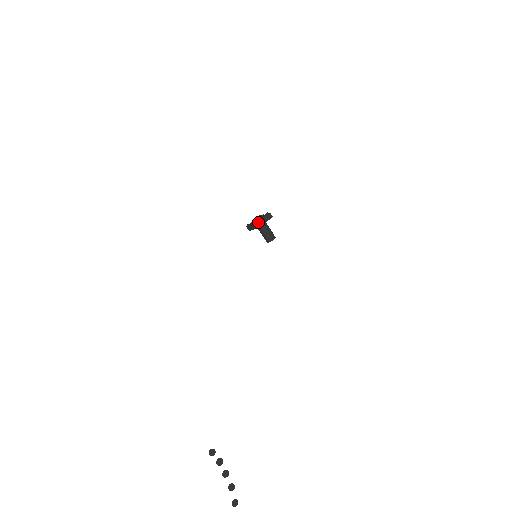
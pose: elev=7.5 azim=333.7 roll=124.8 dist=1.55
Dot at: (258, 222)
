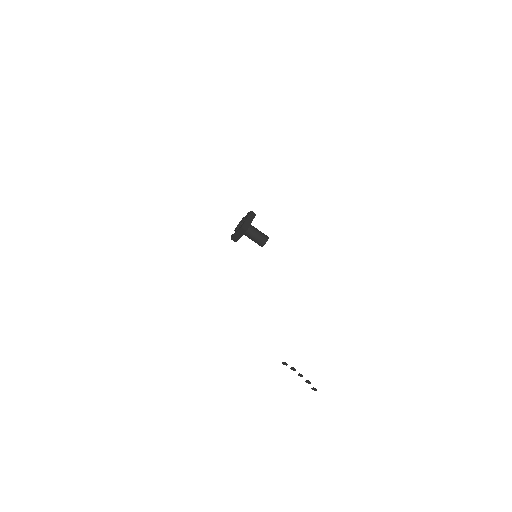
Dot at: (233, 237)
